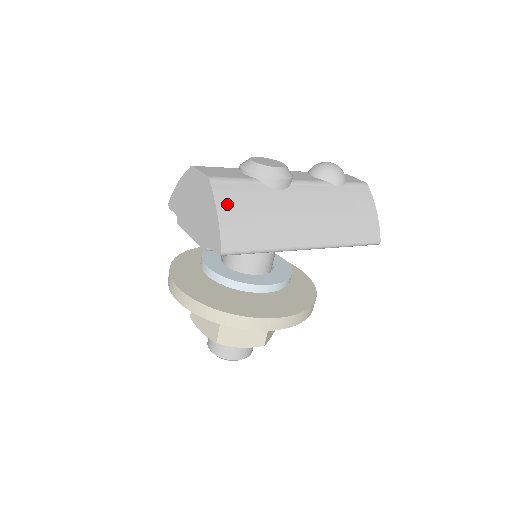
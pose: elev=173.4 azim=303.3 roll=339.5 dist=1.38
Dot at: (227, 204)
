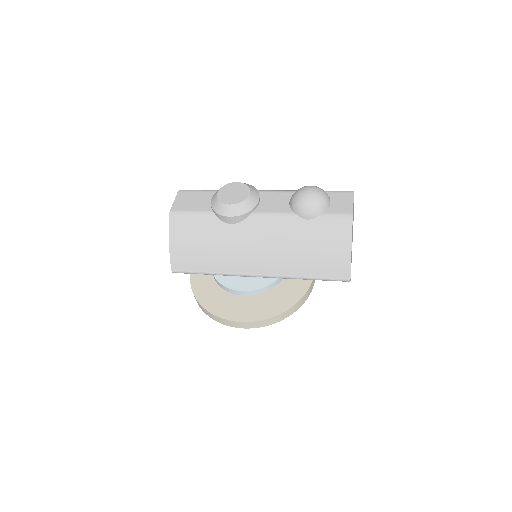
Dot at: (178, 236)
